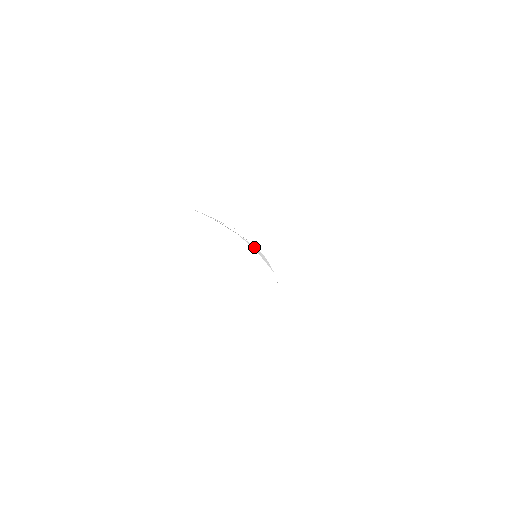
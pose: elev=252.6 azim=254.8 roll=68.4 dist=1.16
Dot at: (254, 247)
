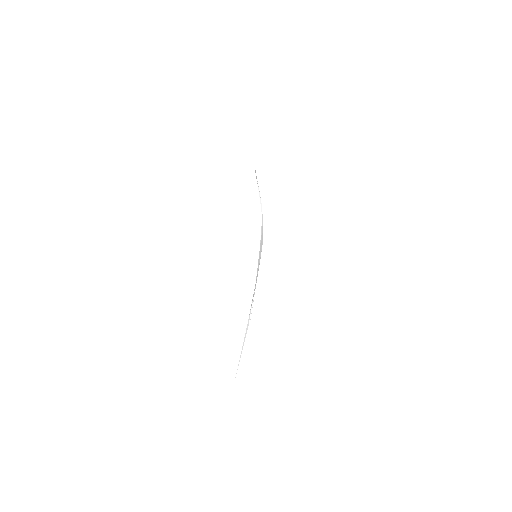
Dot at: occluded
